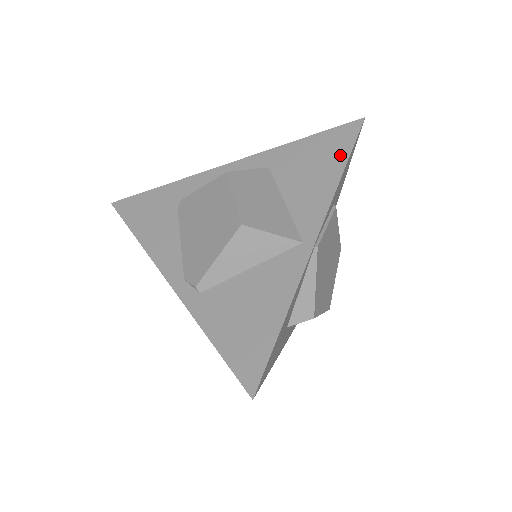
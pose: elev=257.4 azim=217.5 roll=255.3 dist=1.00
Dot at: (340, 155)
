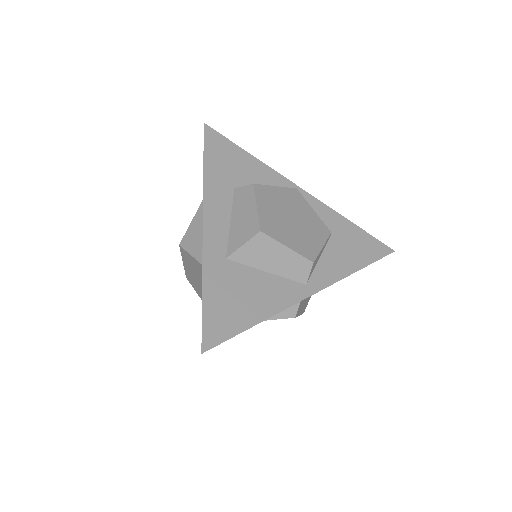
Dot at: occluded
